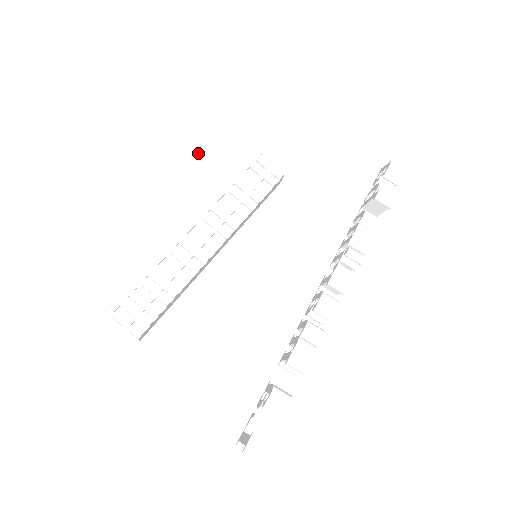
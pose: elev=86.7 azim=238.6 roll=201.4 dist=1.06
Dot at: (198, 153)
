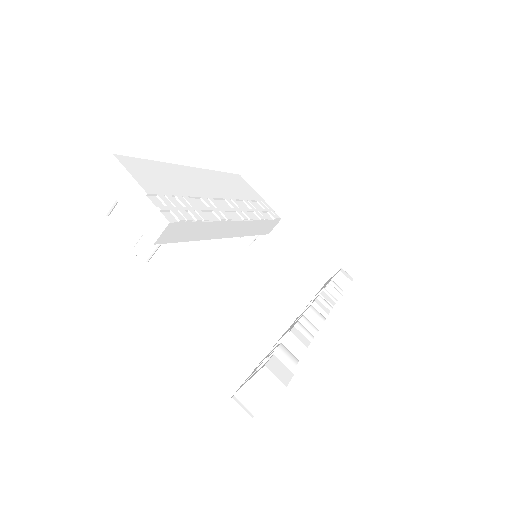
Dot at: (222, 173)
